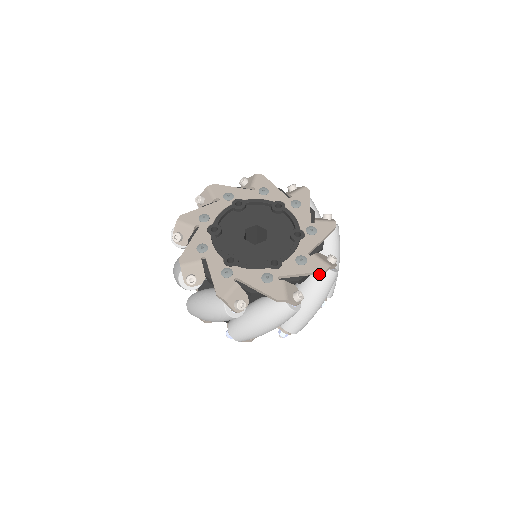
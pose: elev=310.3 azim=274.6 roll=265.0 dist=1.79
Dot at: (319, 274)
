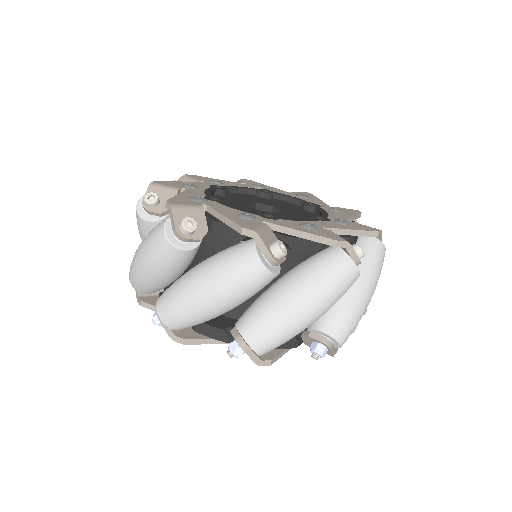
Dot at: (327, 253)
